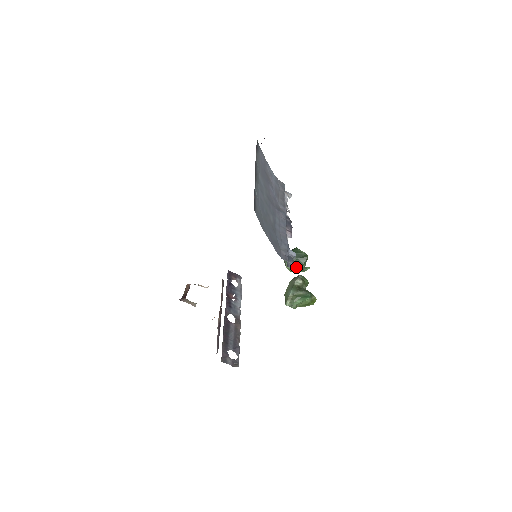
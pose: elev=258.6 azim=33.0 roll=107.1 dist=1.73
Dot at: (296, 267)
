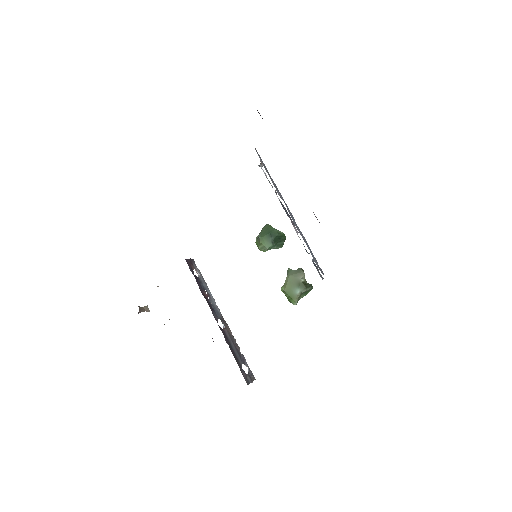
Dot at: occluded
